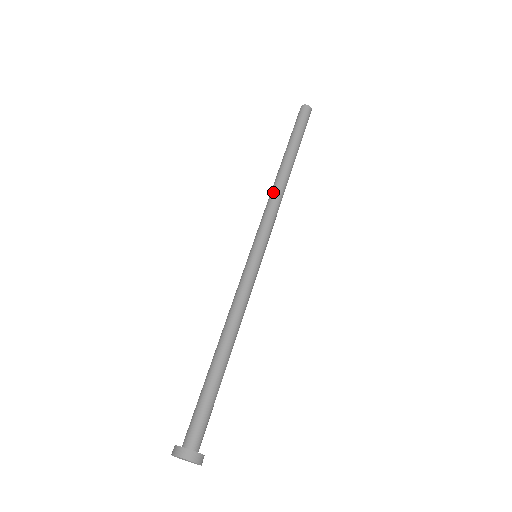
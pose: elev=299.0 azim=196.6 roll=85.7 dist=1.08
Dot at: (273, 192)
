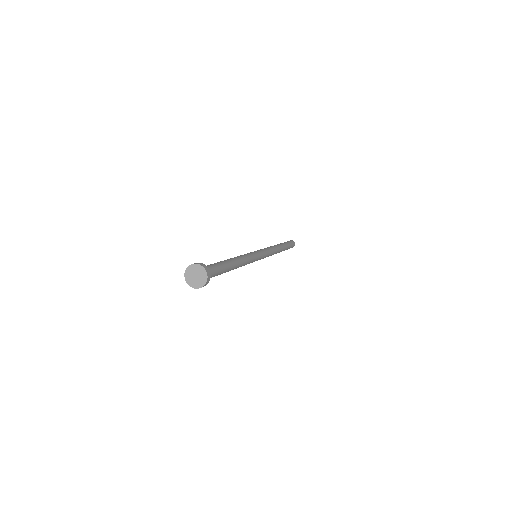
Dot at: (270, 246)
